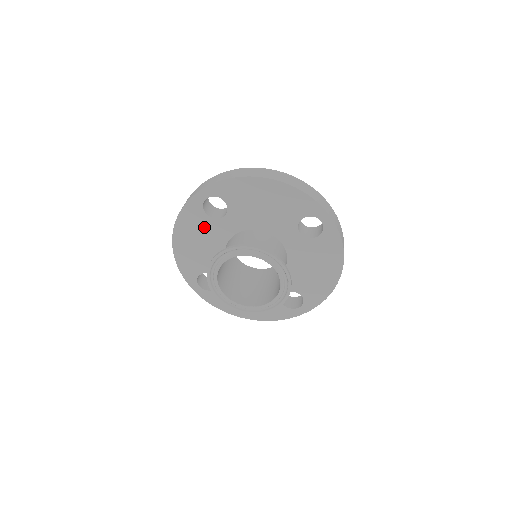
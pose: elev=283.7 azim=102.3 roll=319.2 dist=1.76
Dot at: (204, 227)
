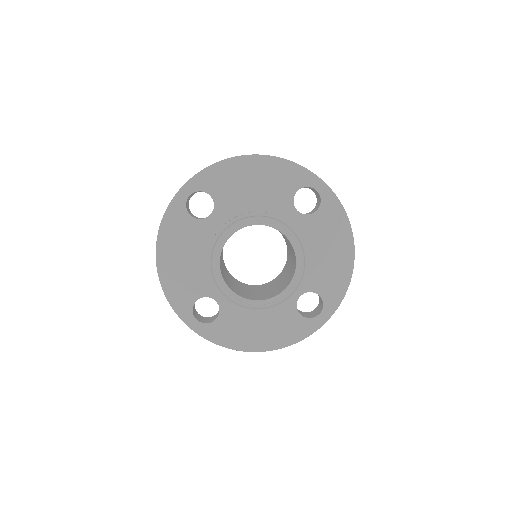
Dot at: (191, 234)
